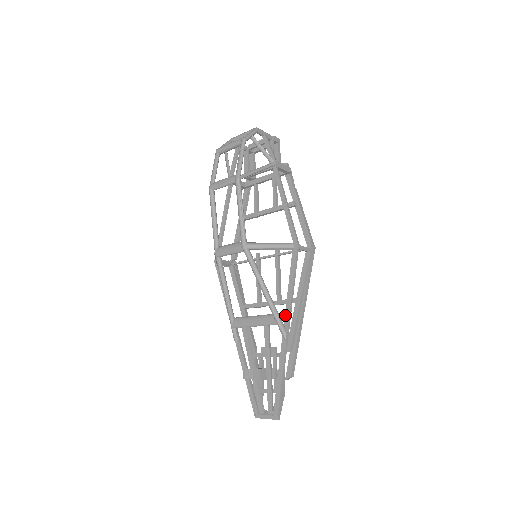
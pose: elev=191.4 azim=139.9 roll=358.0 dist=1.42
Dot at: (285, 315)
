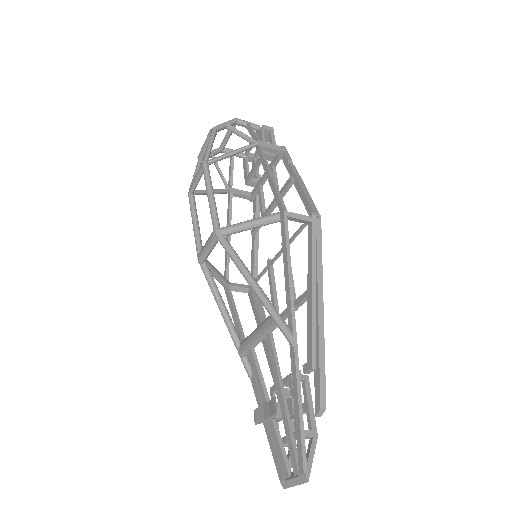
Dot at: (287, 310)
